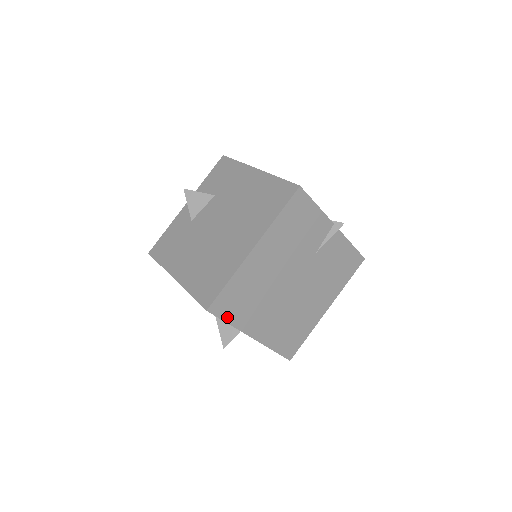
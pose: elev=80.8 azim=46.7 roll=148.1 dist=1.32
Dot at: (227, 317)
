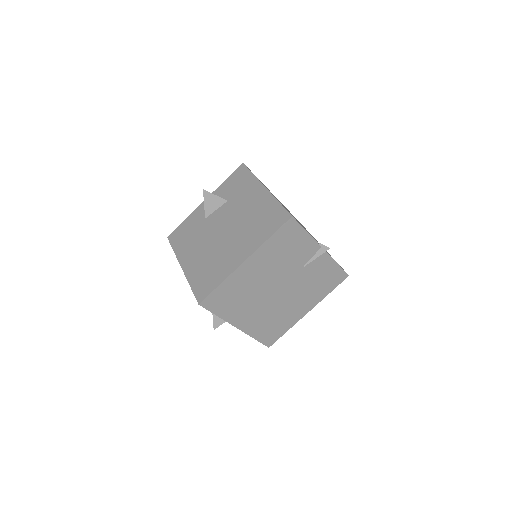
Dot at: (216, 310)
